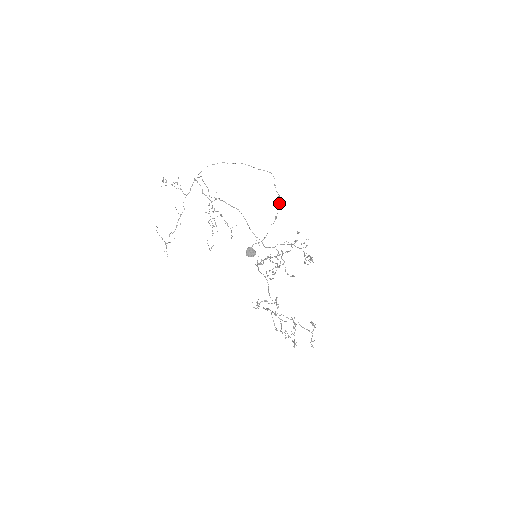
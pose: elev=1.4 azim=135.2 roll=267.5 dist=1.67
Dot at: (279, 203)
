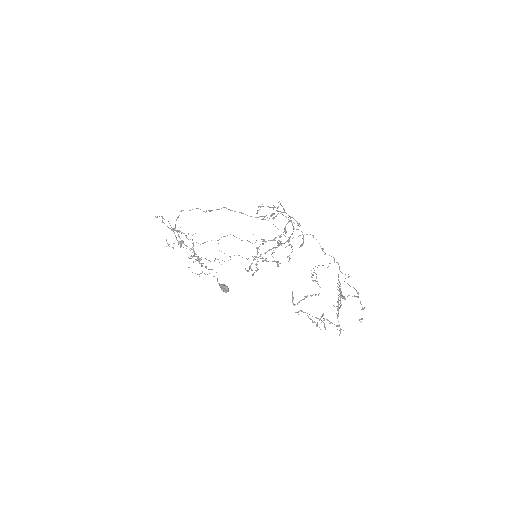
Dot at: (186, 246)
